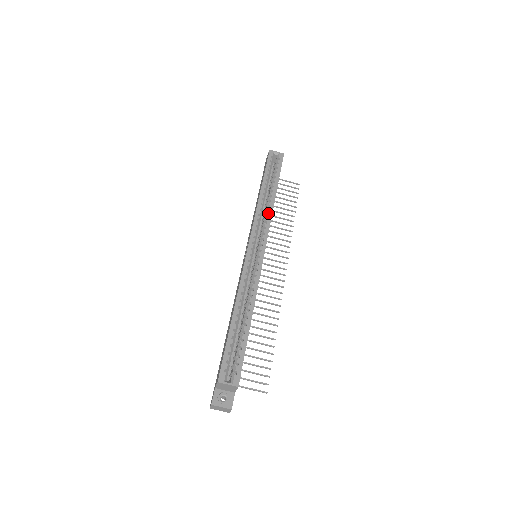
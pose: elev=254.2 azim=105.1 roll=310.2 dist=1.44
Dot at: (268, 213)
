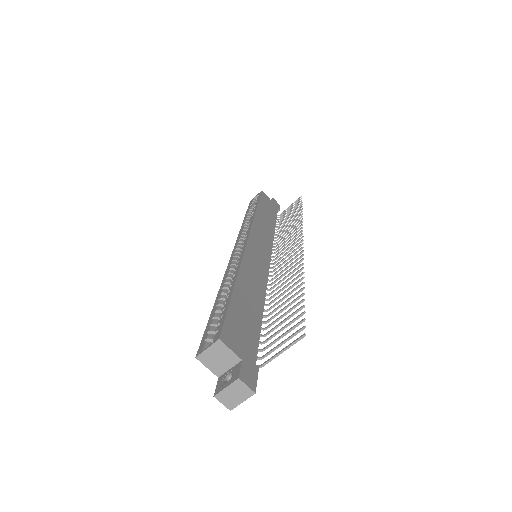
Dot at: (250, 222)
